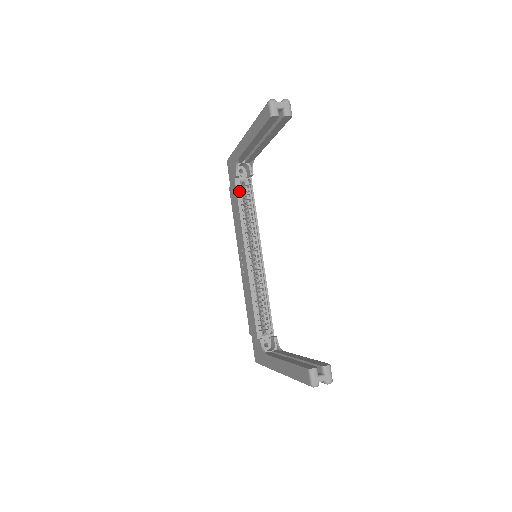
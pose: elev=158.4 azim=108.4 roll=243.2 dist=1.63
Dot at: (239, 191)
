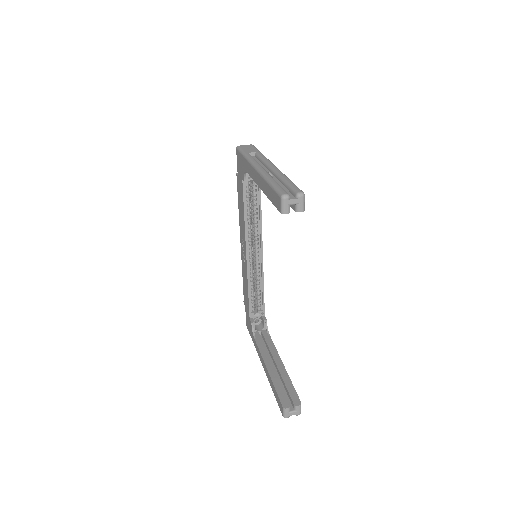
Dot at: (246, 188)
